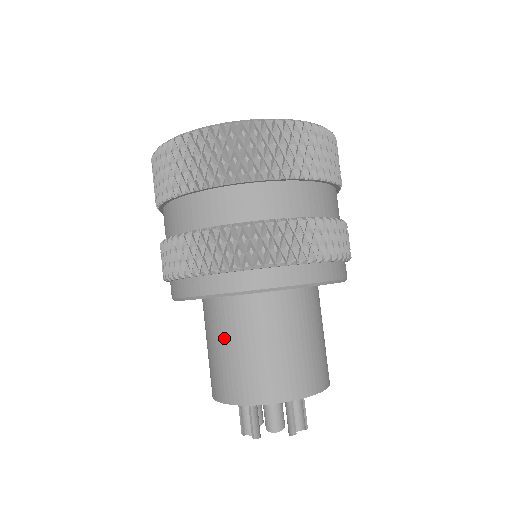
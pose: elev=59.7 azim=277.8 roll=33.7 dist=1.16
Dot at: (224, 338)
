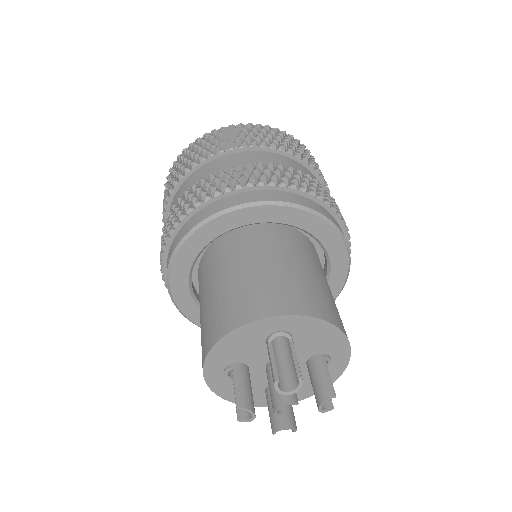
Dot at: (200, 308)
